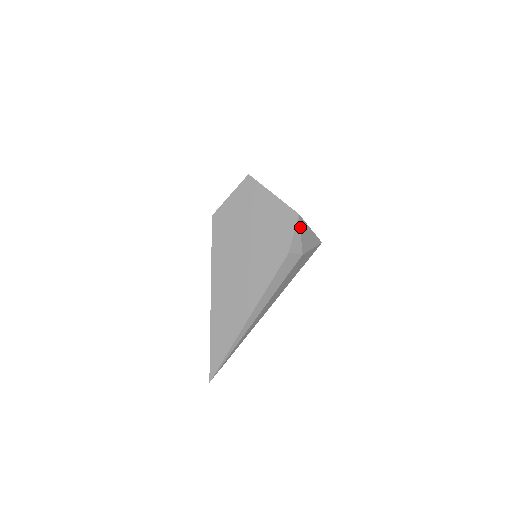
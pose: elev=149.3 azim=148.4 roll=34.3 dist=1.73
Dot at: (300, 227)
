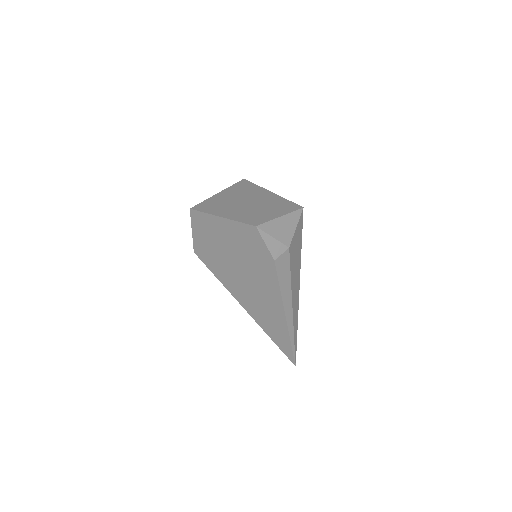
Dot at: (267, 233)
